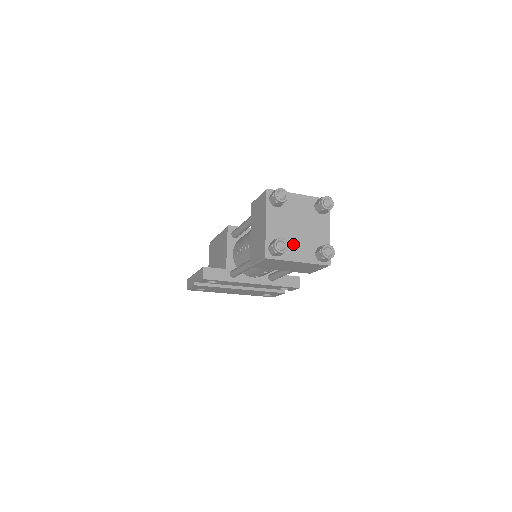
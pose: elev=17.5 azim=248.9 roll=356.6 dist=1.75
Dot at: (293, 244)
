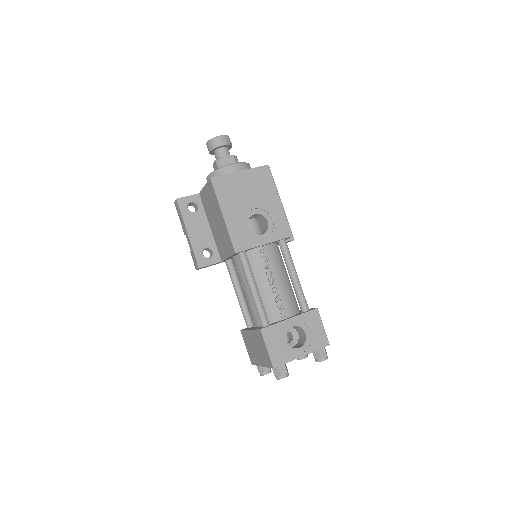
Dot at: occluded
